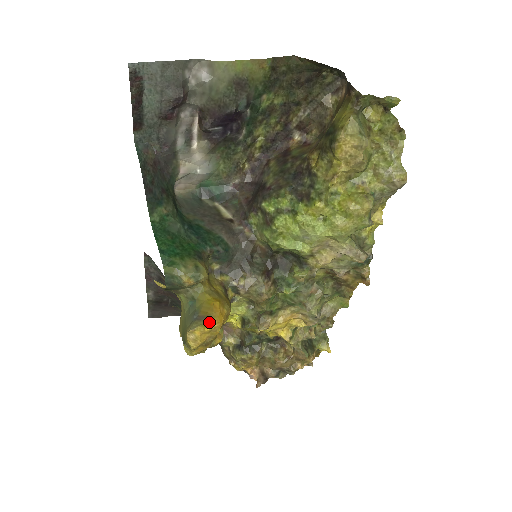
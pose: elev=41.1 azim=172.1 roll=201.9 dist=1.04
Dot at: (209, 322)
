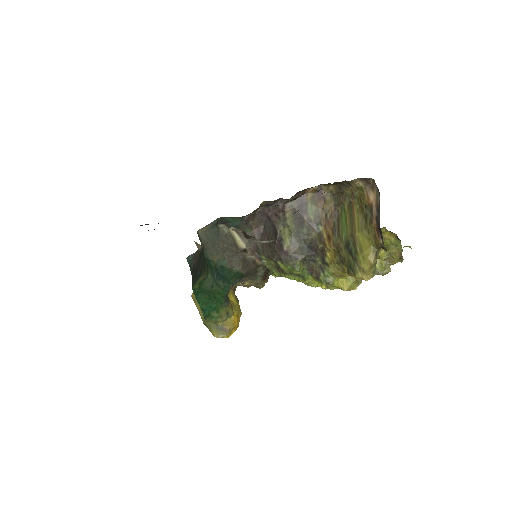
Dot at: (231, 332)
